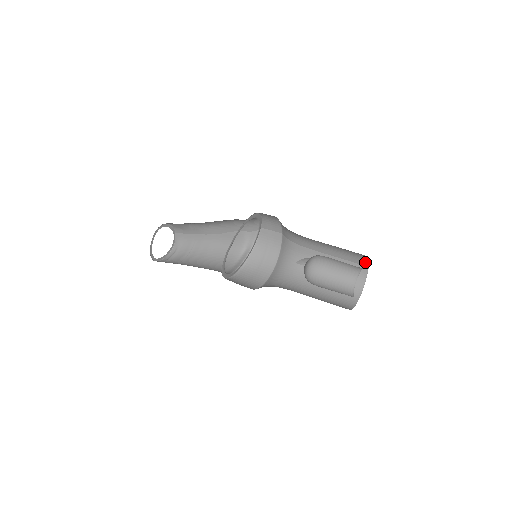
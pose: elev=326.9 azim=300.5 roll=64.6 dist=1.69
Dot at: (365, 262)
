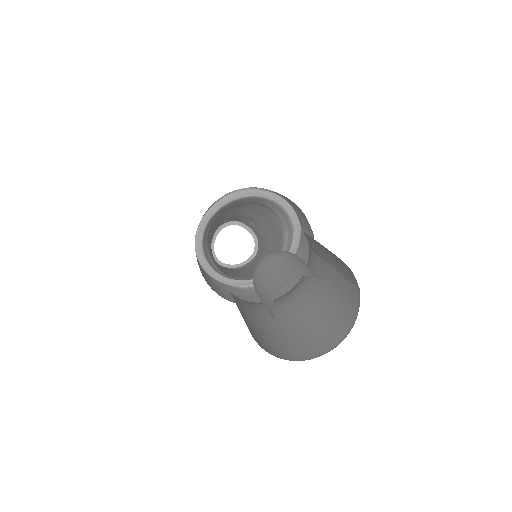
Dot at: (353, 277)
